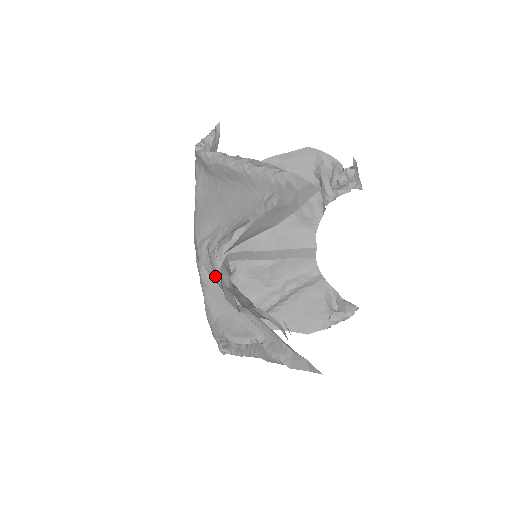
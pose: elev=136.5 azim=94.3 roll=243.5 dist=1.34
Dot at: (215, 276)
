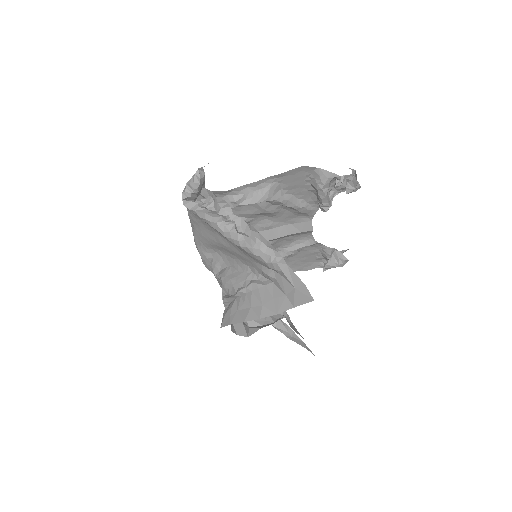
Dot at: occluded
